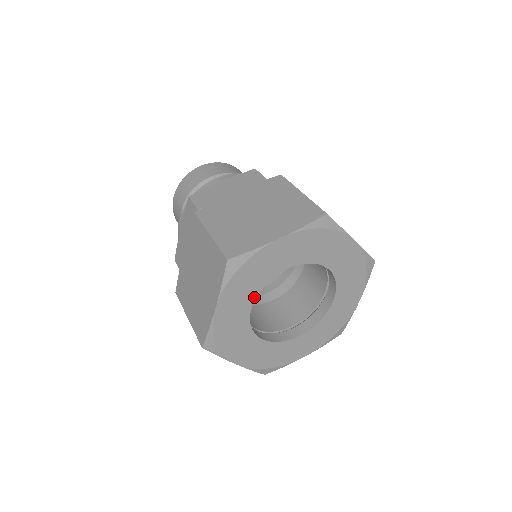
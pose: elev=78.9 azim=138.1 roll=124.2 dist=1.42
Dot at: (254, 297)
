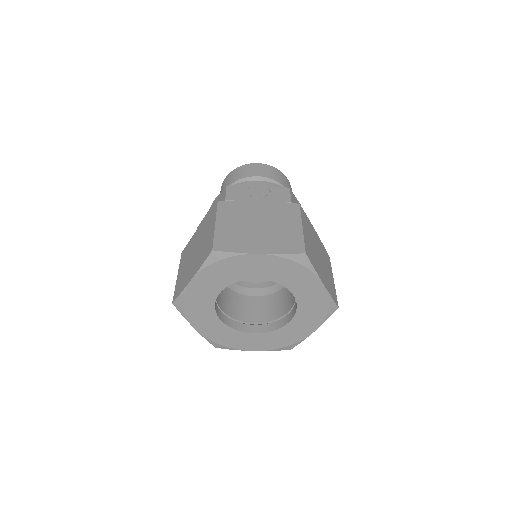
Dot at: (215, 315)
